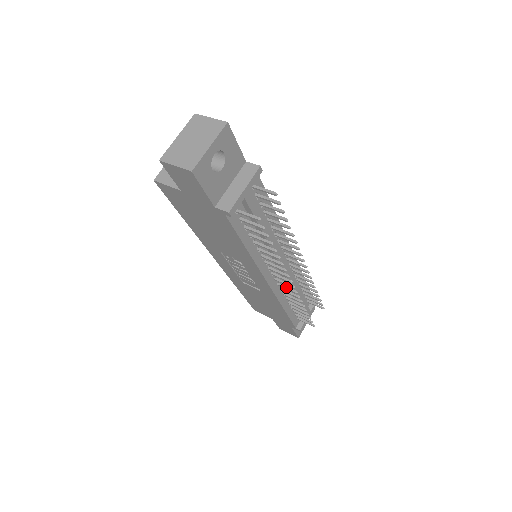
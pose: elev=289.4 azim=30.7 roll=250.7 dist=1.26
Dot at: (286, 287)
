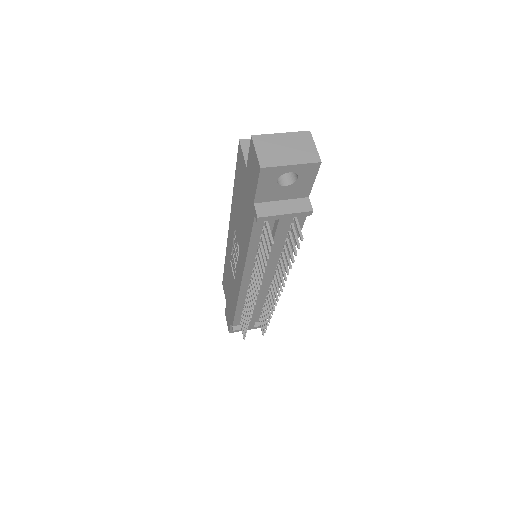
Dot at: (251, 297)
